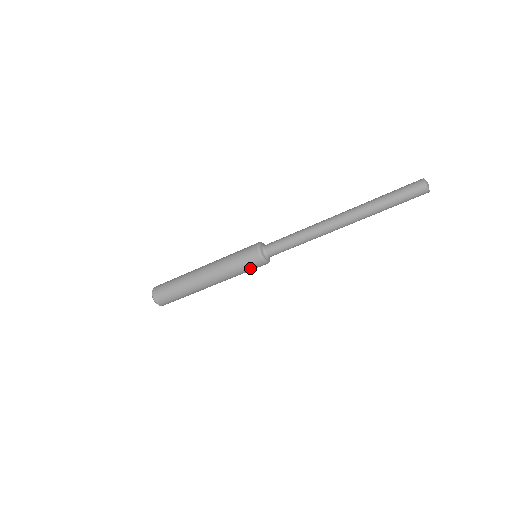
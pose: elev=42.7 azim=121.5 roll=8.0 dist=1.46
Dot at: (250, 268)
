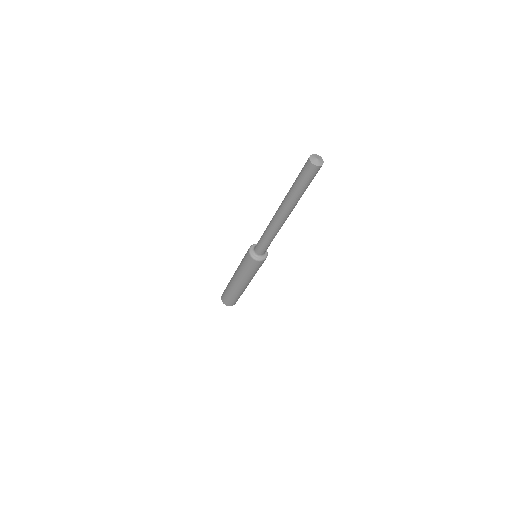
Dot at: (260, 266)
